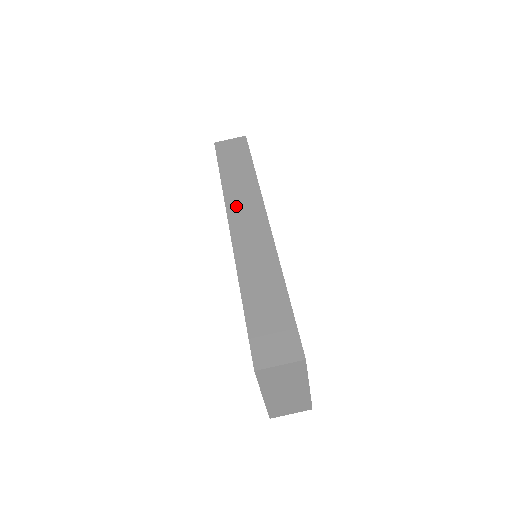
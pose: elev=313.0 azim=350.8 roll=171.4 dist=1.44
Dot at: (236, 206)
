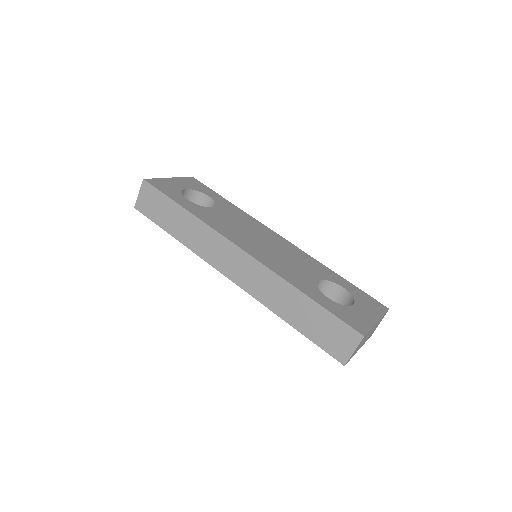
Dot at: (210, 255)
